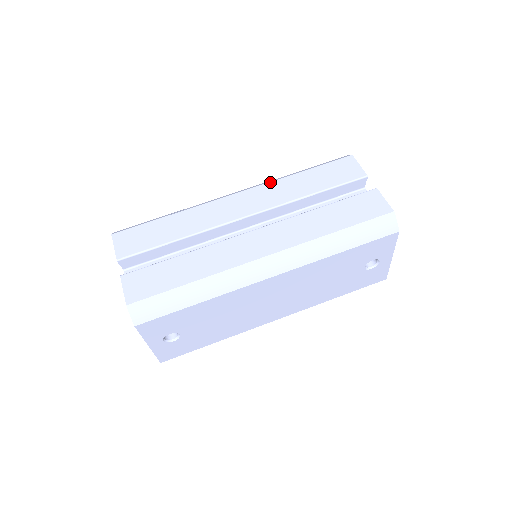
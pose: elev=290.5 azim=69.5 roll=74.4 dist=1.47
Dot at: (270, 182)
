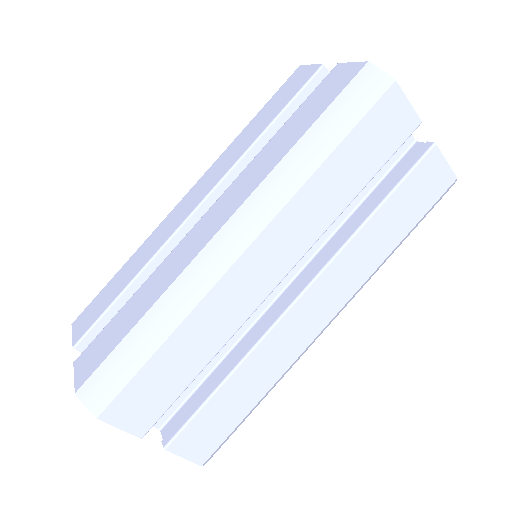
Dot at: (289, 202)
